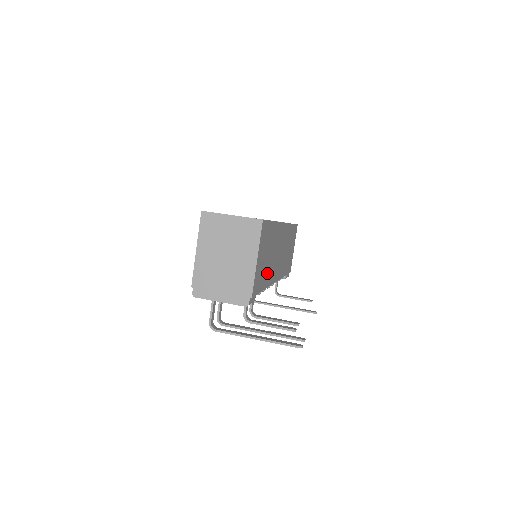
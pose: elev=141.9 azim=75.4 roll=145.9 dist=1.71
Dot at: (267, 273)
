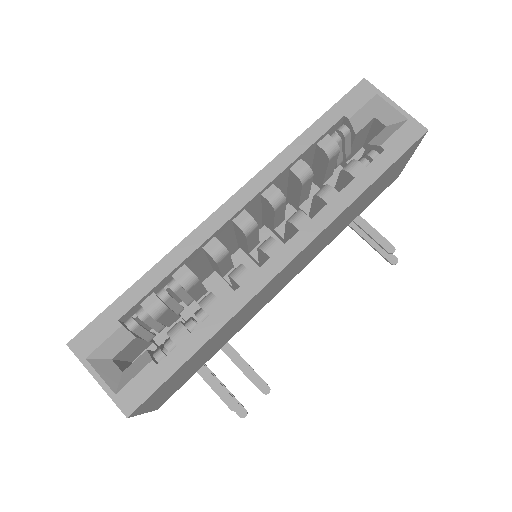
Dot at: (219, 345)
